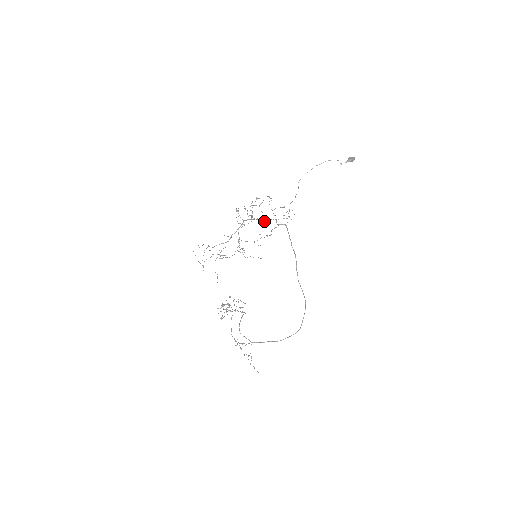
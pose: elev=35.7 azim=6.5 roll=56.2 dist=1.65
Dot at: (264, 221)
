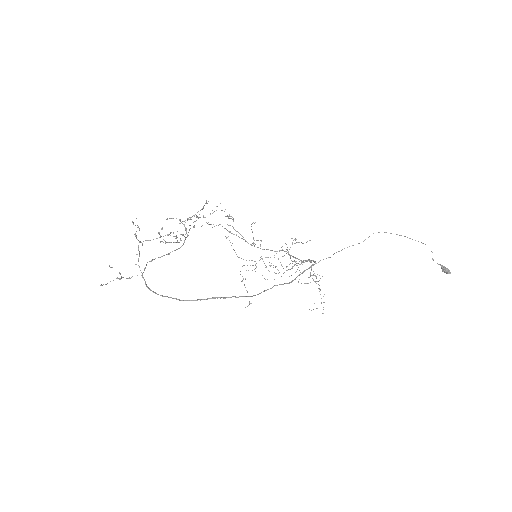
Dot at: occluded
